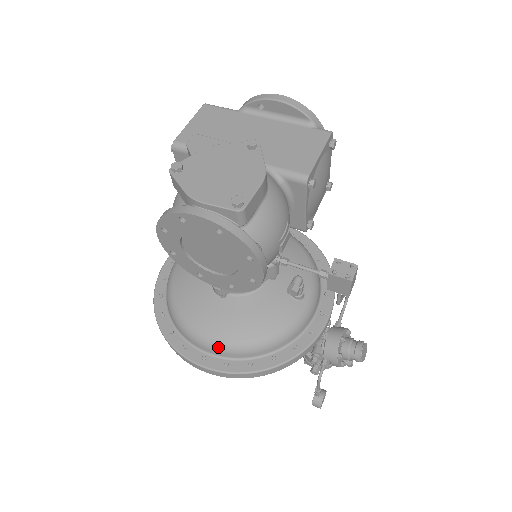
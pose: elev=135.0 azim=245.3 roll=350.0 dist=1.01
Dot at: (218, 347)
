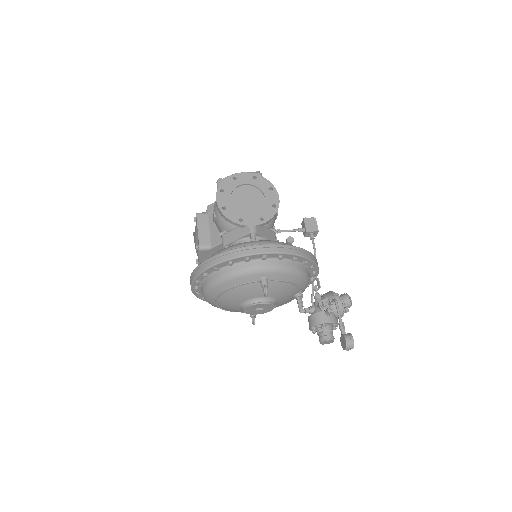
Dot at: (268, 242)
